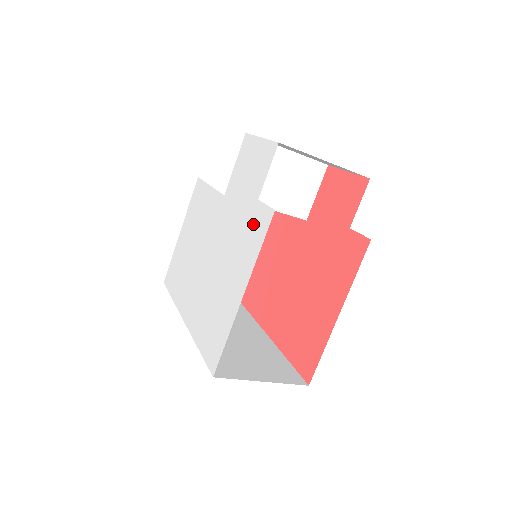
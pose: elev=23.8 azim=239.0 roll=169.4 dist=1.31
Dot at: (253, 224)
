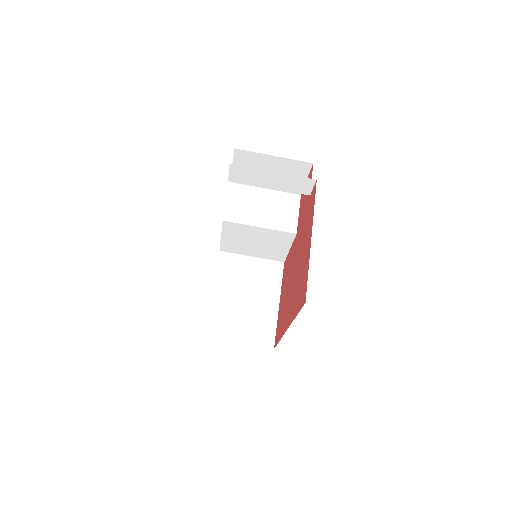
Dot at: occluded
